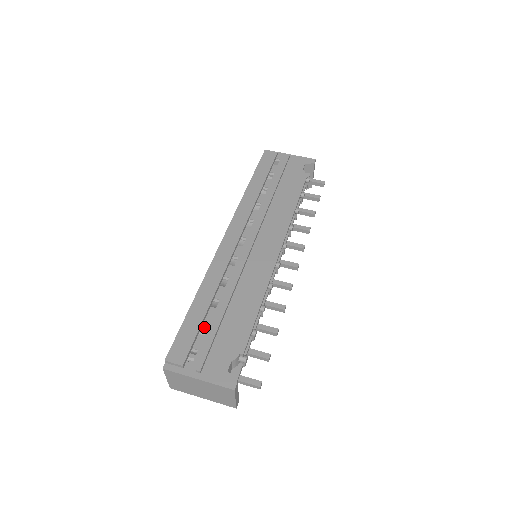
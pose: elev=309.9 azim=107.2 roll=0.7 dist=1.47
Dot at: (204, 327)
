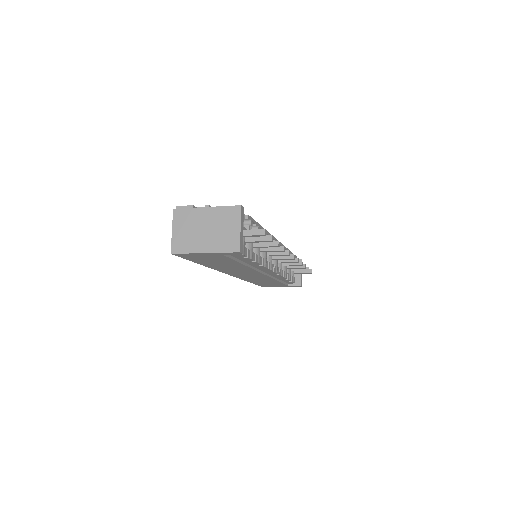
Dot at: occluded
